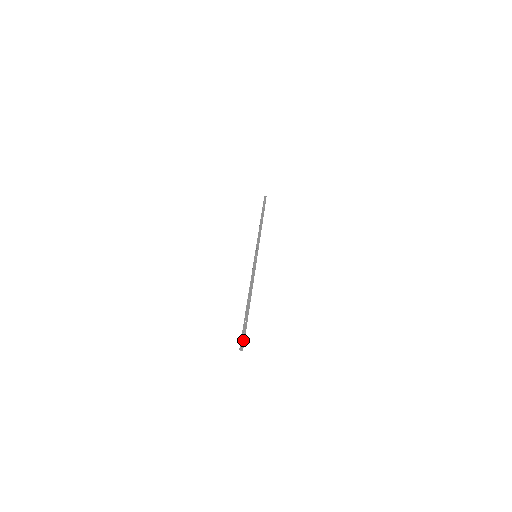
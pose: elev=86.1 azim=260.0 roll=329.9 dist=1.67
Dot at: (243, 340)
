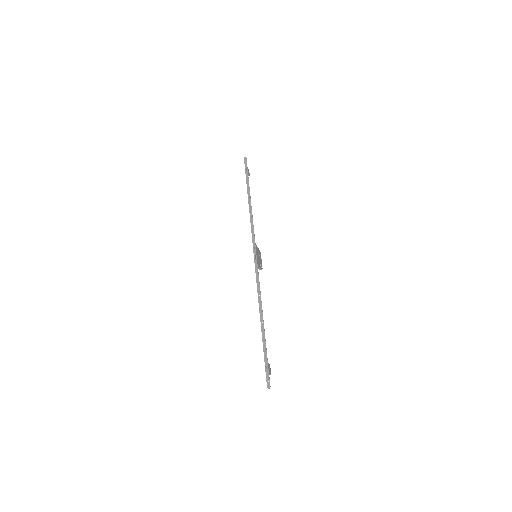
Dot at: (268, 376)
